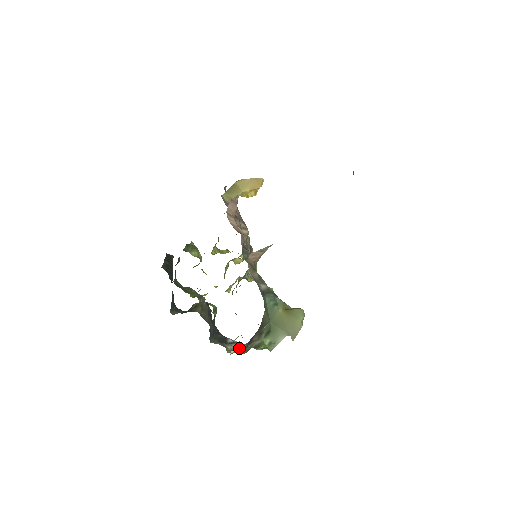
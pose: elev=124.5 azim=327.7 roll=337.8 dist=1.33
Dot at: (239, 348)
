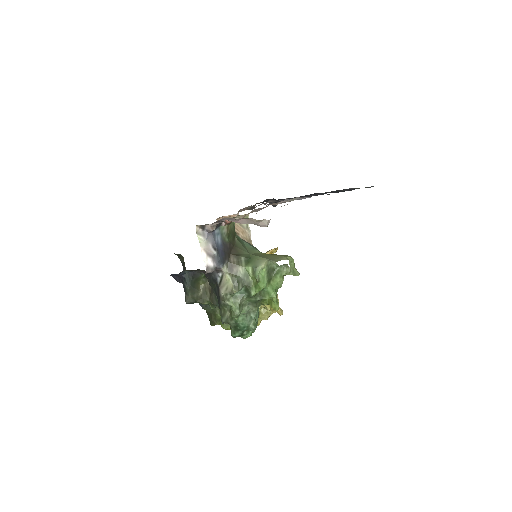
Dot at: (207, 249)
